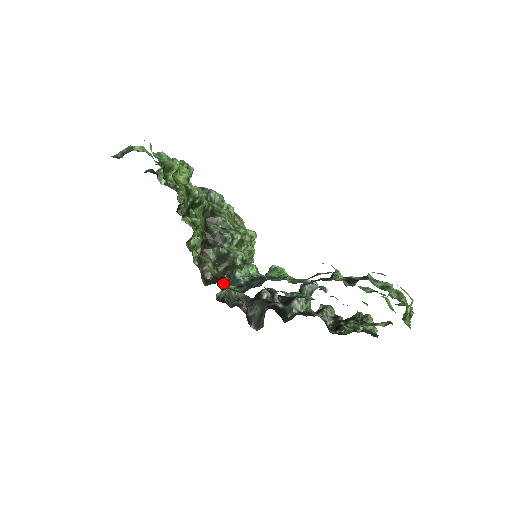
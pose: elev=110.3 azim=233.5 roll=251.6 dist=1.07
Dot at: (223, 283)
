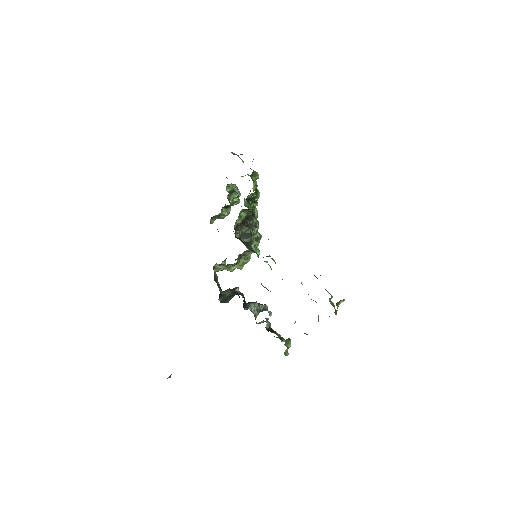
Dot at: occluded
